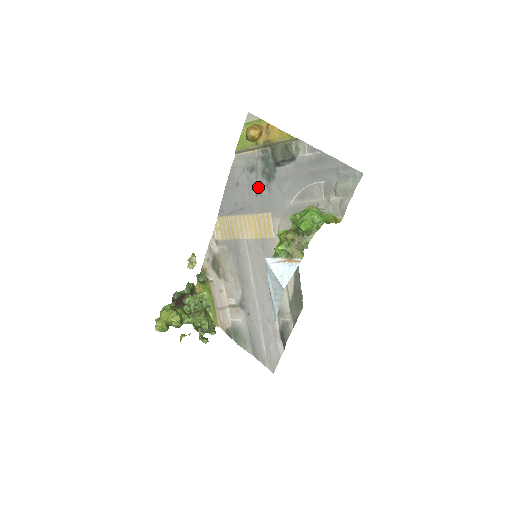
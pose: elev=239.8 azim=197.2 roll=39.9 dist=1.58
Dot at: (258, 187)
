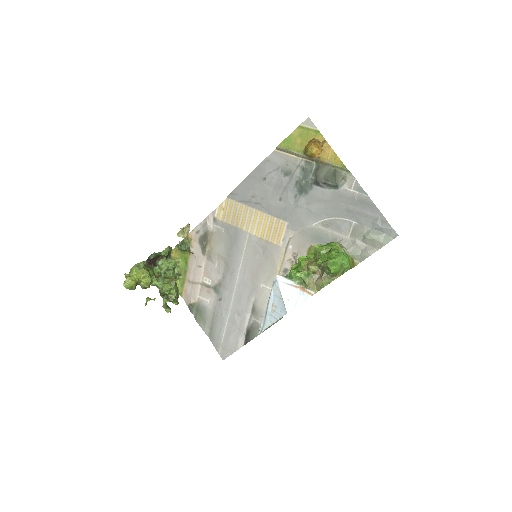
Dot at: (286, 193)
